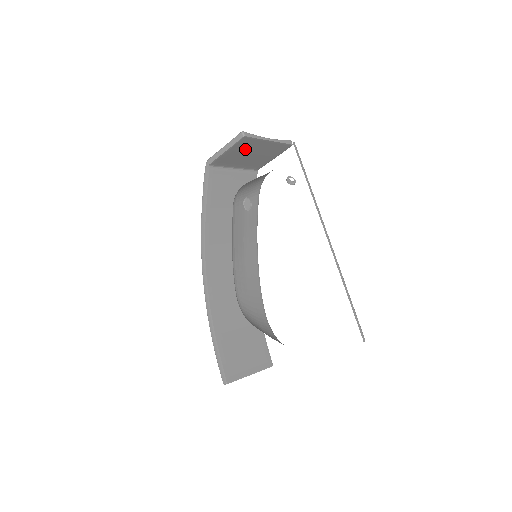
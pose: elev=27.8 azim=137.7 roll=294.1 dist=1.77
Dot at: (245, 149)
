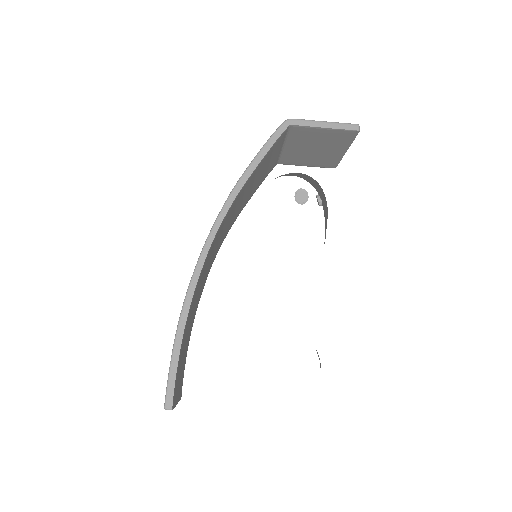
Dot at: (329, 140)
